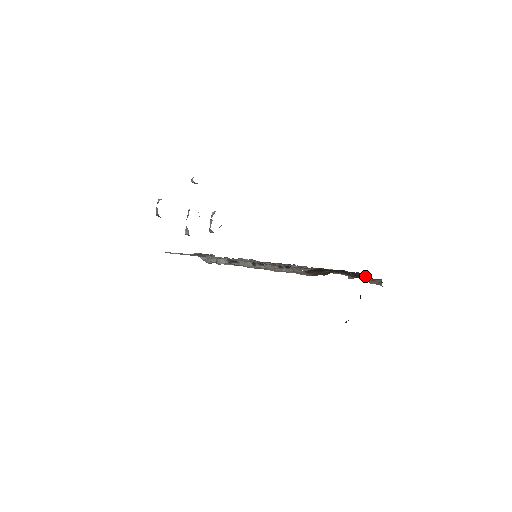
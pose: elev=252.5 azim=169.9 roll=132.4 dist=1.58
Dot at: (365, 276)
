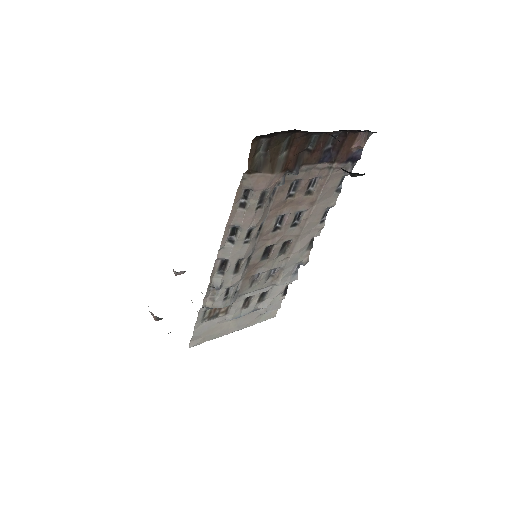
Dot at: (342, 140)
